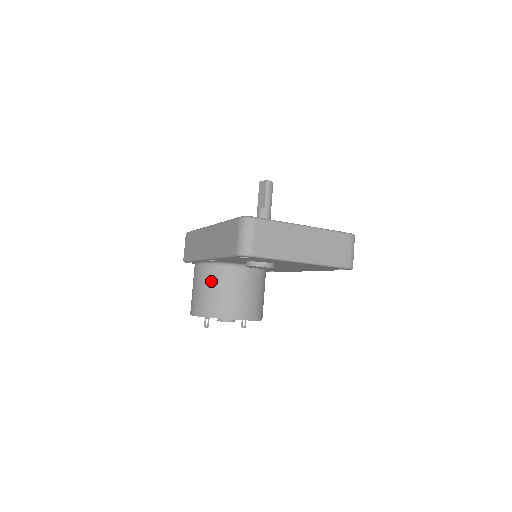
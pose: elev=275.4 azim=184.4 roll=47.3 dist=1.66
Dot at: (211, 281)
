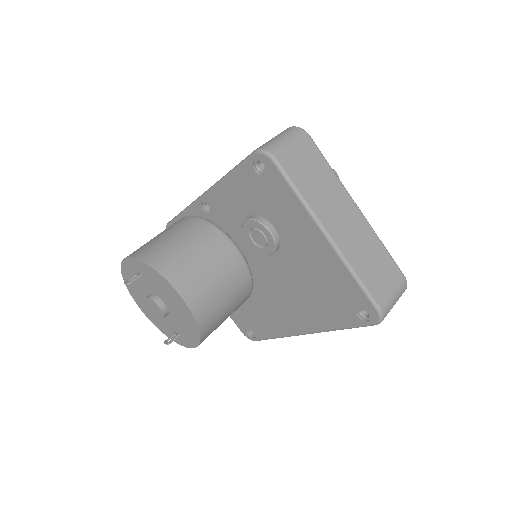
Dot at: (183, 230)
